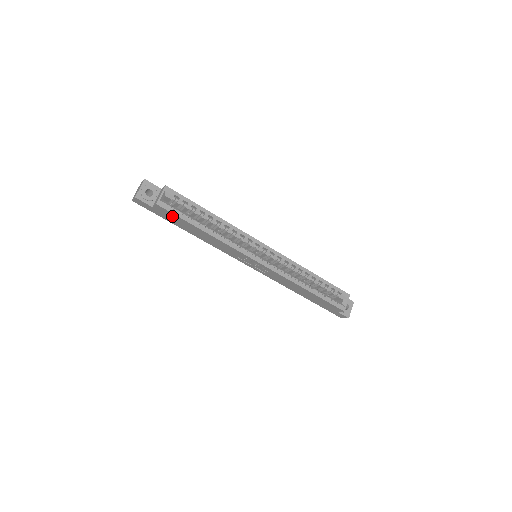
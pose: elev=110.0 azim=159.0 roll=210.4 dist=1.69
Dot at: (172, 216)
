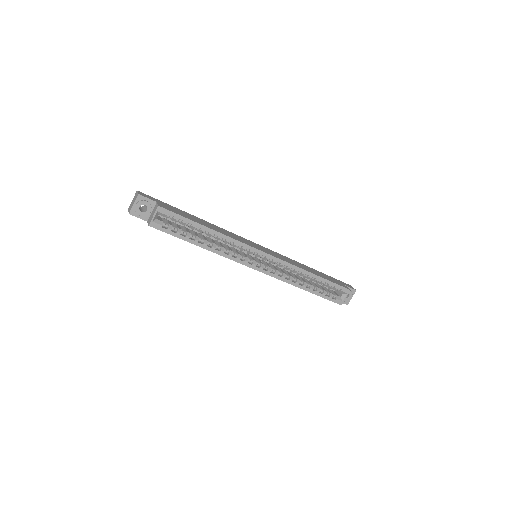
Dot at: occluded
